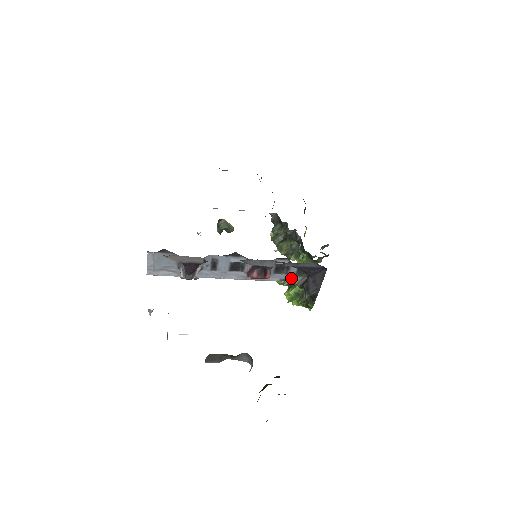
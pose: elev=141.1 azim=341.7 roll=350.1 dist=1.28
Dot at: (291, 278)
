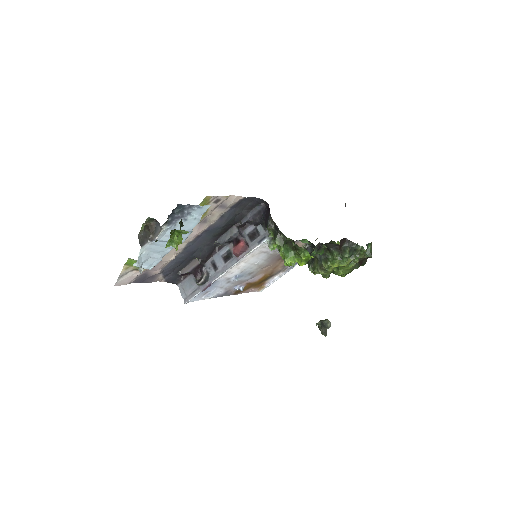
Dot at: (264, 236)
